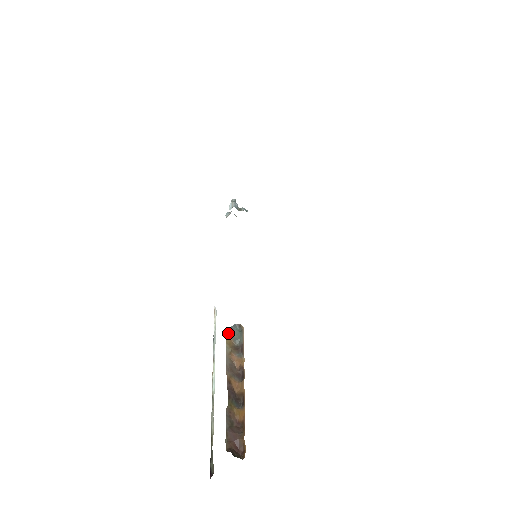
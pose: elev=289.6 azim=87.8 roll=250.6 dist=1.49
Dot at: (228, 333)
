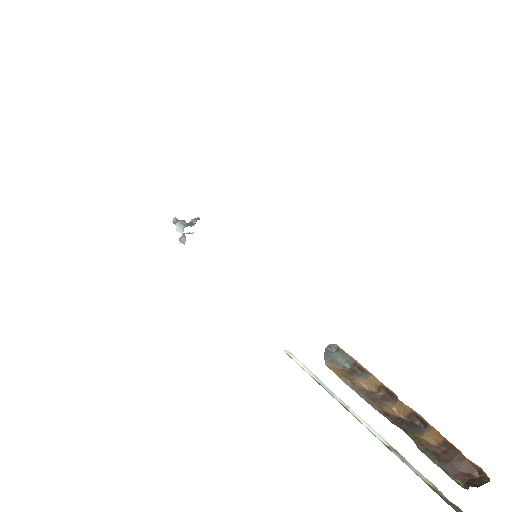
Dot at: (328, 365)
